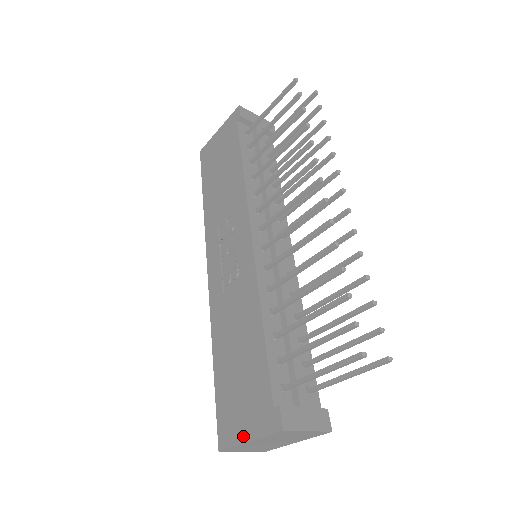
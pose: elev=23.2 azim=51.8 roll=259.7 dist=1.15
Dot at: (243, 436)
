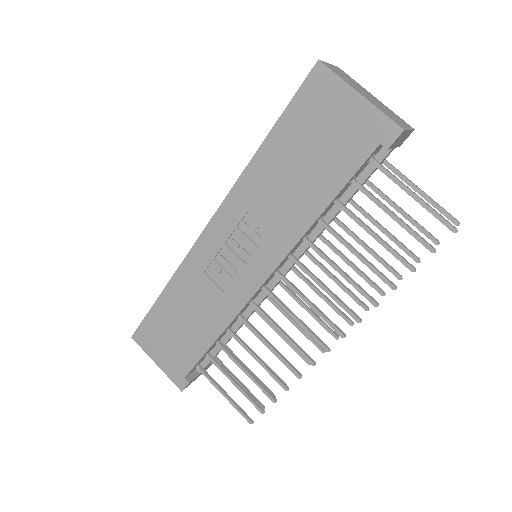
Dot at: (155, 358)
